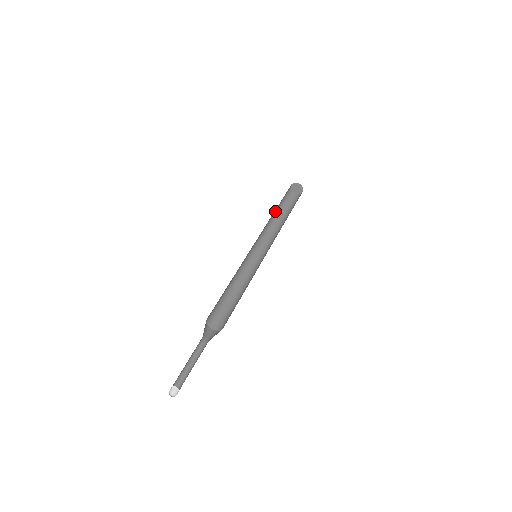
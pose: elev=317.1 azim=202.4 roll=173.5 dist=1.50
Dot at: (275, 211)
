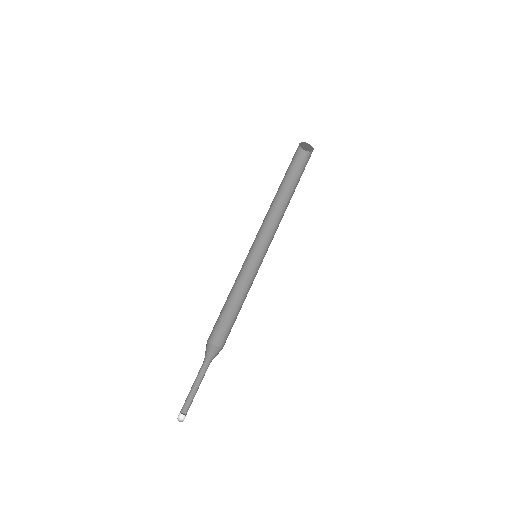
Dot at: occluded
